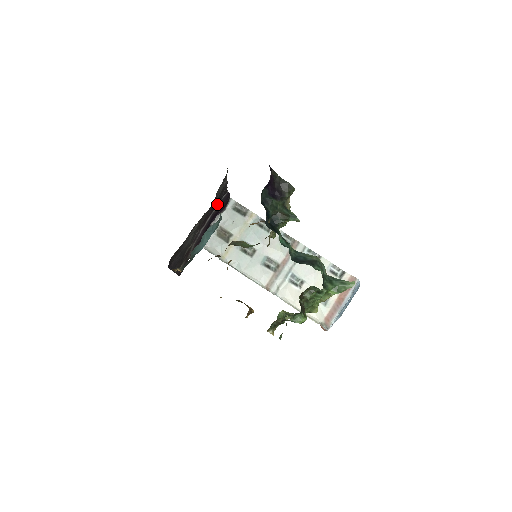
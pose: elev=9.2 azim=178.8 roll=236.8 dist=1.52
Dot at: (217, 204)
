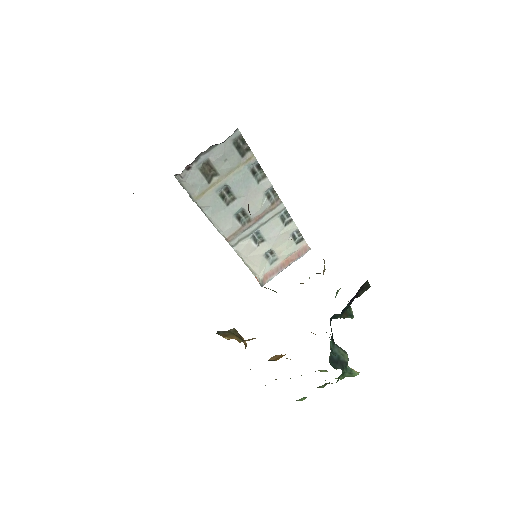
Dot at: occluded
